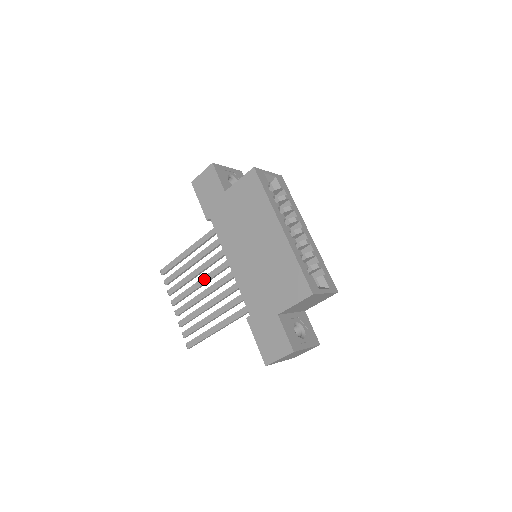
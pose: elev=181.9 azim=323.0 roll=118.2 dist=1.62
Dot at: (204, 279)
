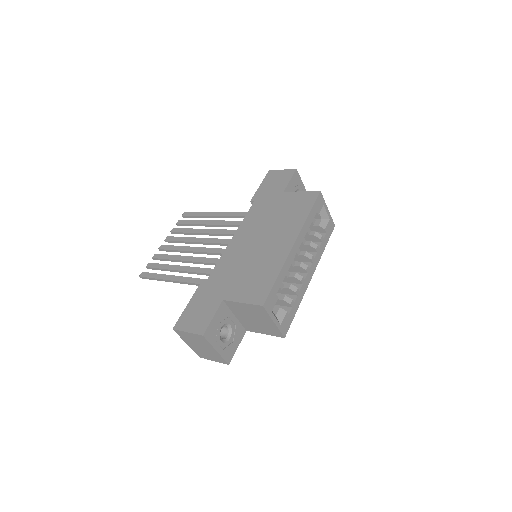
Dot at: (204, 239)
